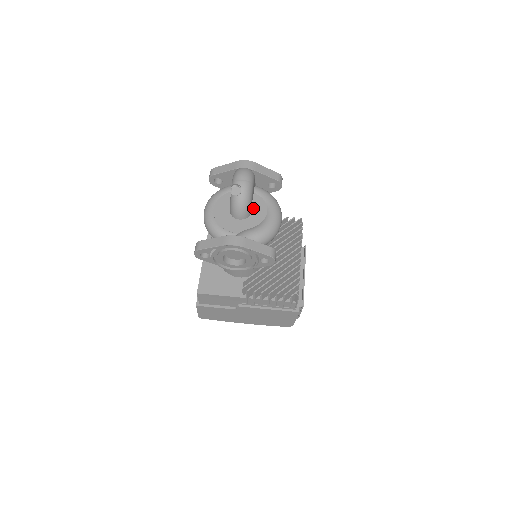
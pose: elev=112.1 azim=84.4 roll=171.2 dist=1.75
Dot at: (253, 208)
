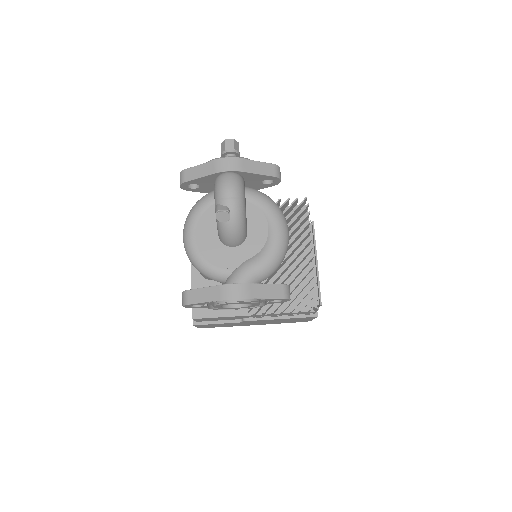
Dot at: (249, 226)
